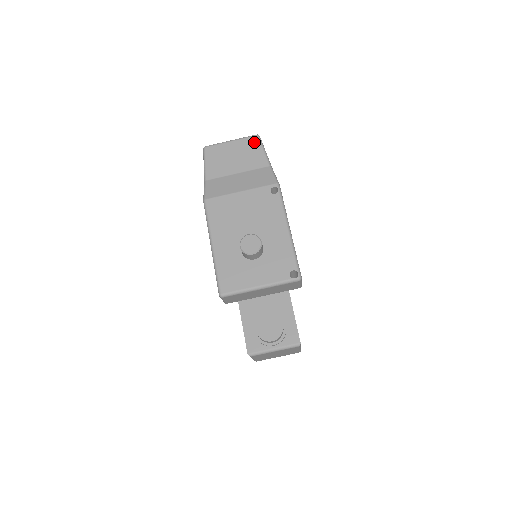
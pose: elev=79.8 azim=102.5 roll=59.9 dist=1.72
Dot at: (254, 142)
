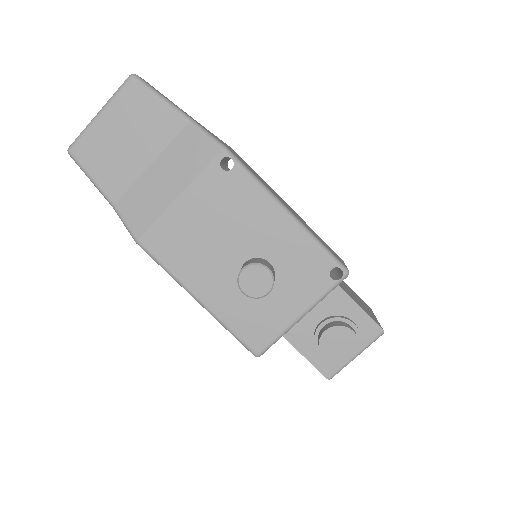
Dot at: (136, 94)
